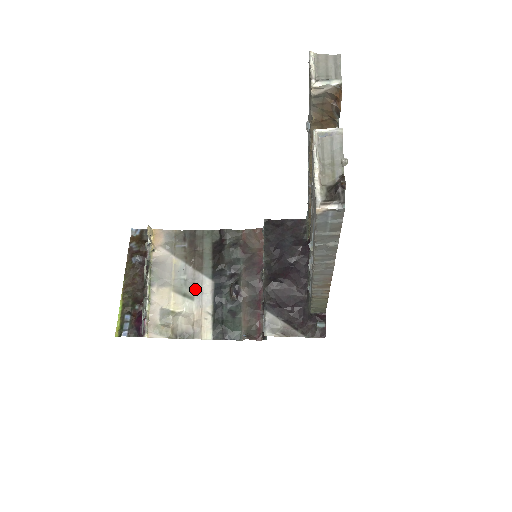
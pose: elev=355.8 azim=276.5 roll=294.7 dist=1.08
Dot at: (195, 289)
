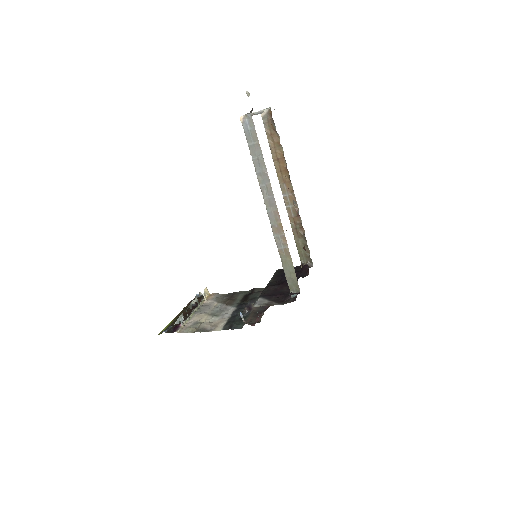
Dot at: (222, 312)
